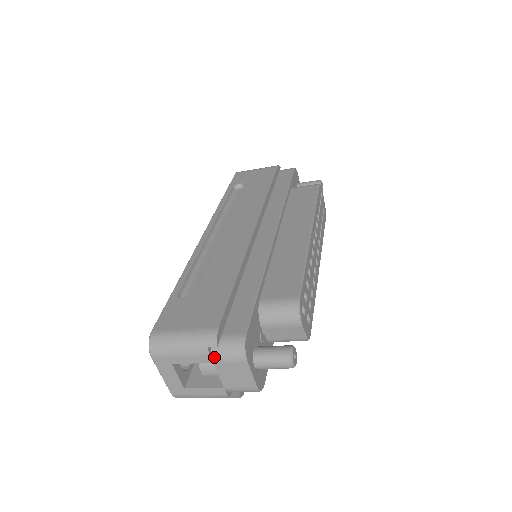
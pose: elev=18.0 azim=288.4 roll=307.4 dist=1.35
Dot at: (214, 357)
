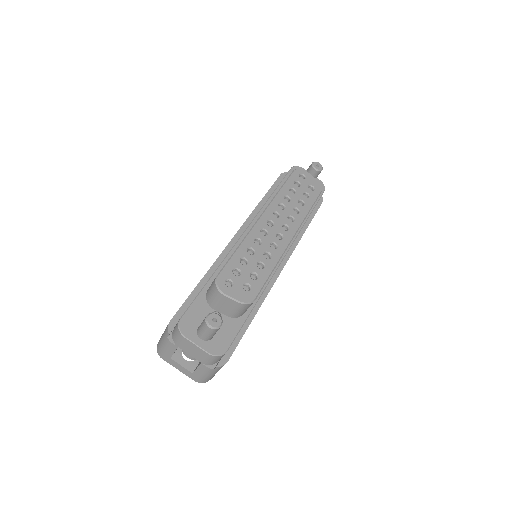
Dot at: (175, 343)
